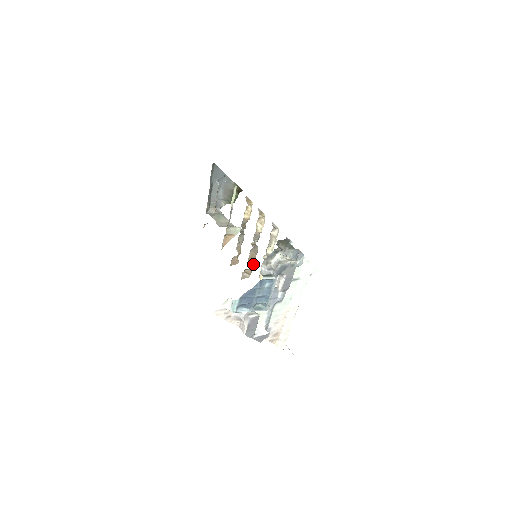
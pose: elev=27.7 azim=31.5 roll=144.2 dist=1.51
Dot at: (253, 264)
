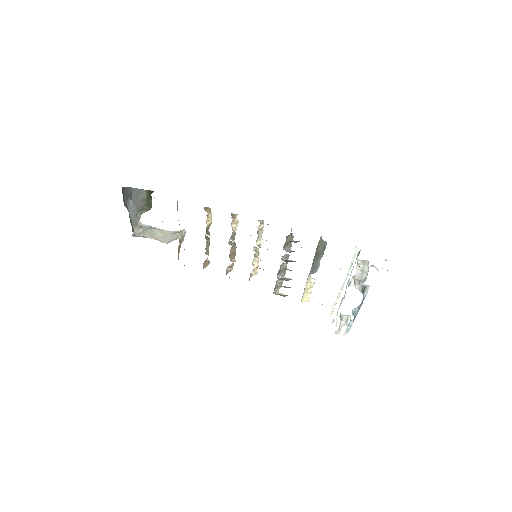
Dot at: (234, 258)
